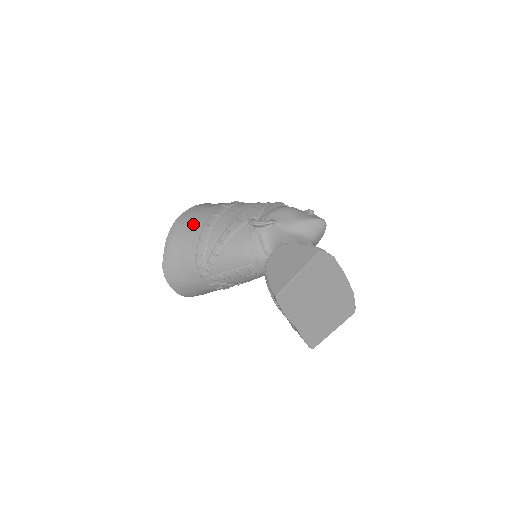
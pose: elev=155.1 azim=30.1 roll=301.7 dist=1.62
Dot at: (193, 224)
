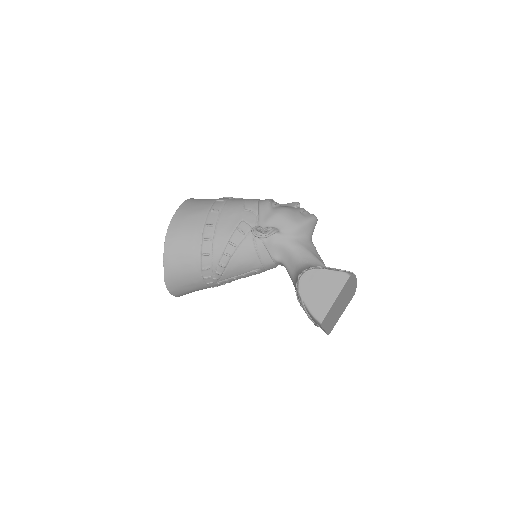
Dot at: (189, 238)
